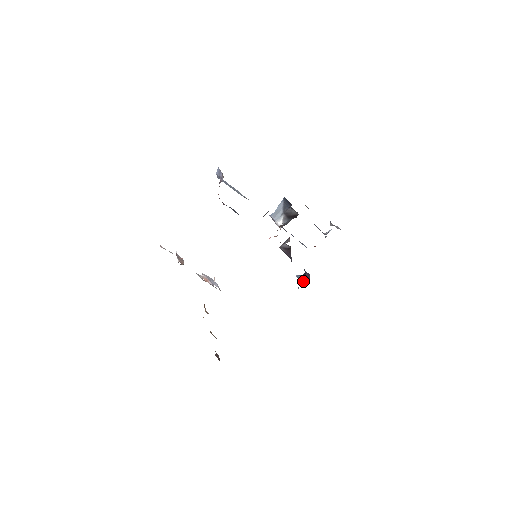
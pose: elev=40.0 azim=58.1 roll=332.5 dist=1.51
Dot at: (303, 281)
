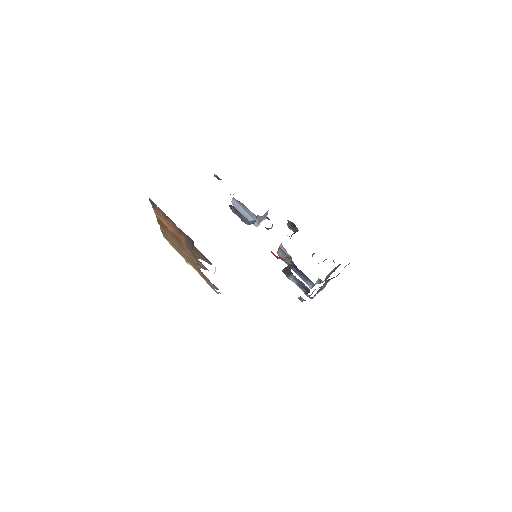
Dot at: occluded
